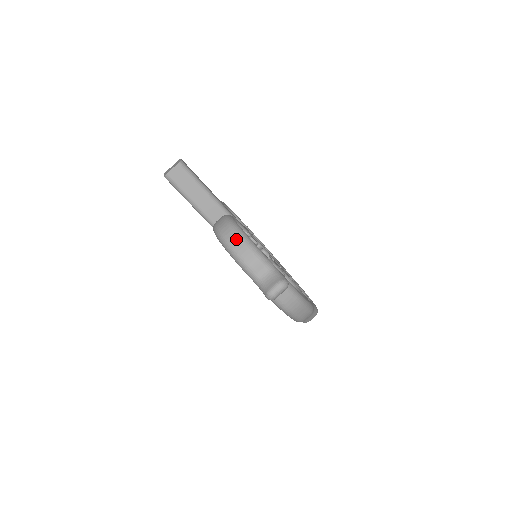
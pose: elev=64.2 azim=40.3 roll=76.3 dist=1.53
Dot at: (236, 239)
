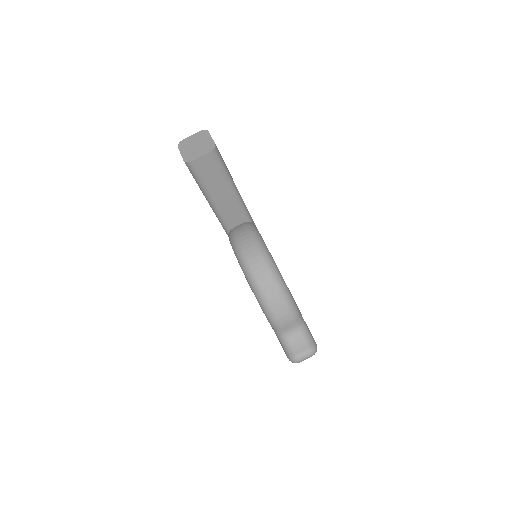
Dot at: (272, 287)
